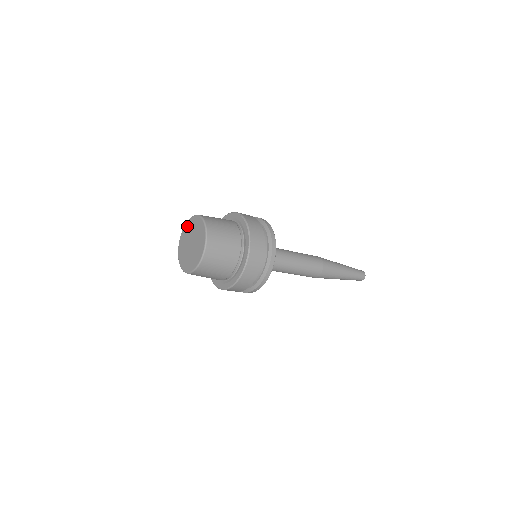
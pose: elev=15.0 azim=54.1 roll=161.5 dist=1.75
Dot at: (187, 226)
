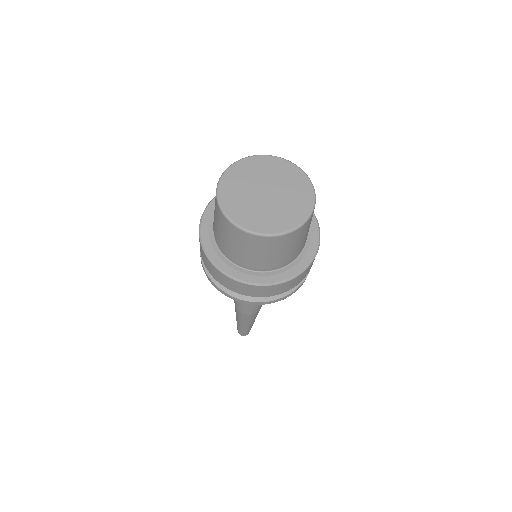
Dot at: (286, 167)
